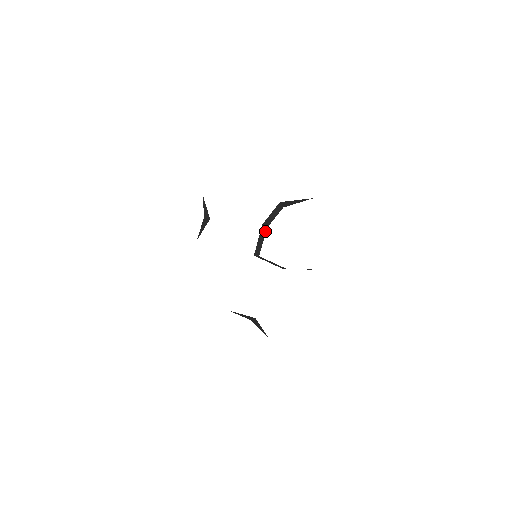
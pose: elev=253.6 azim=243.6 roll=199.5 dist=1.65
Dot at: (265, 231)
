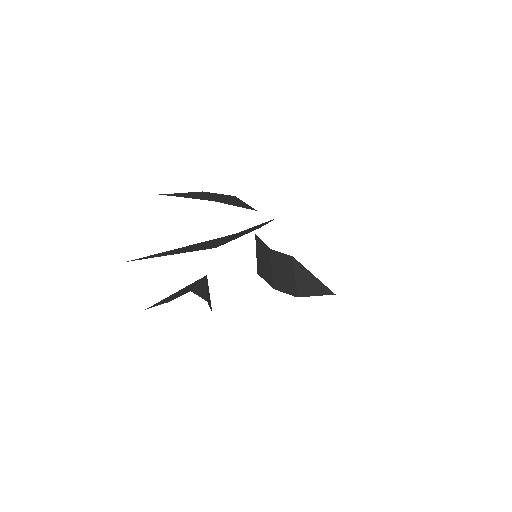
Dot at: occluded
